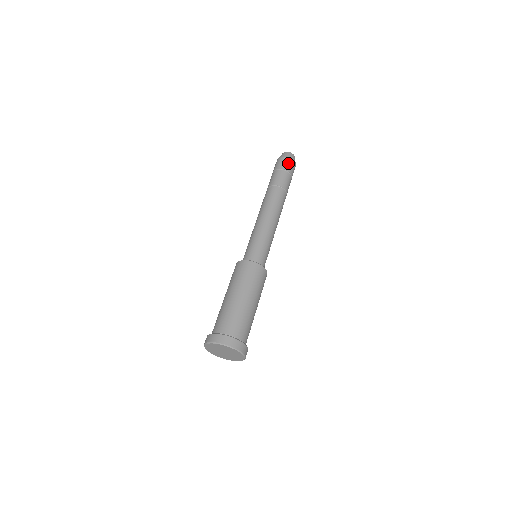
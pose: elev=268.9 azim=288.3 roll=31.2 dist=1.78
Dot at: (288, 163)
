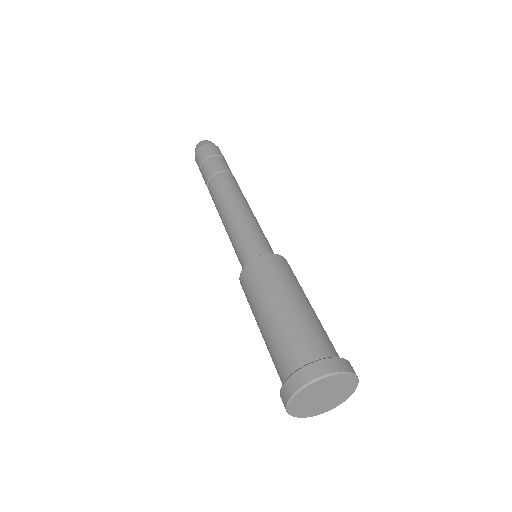
Dot at: (212, 148)
